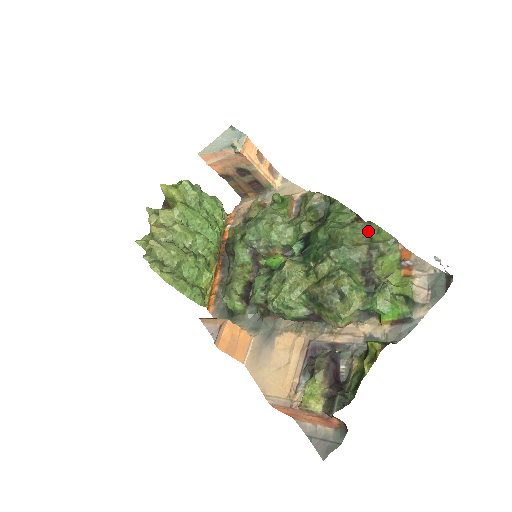
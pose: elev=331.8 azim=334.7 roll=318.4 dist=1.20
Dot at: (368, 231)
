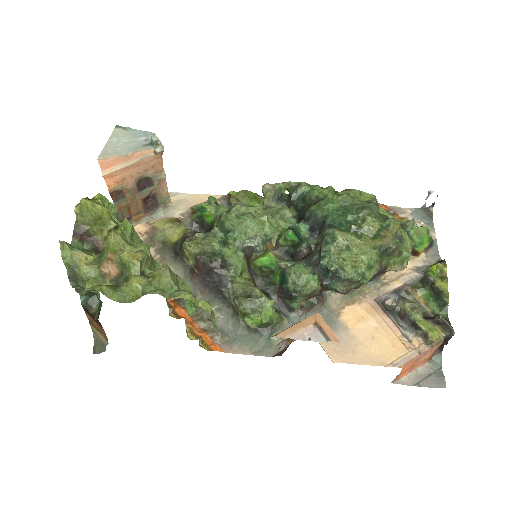
Dot at: (355, 196)
